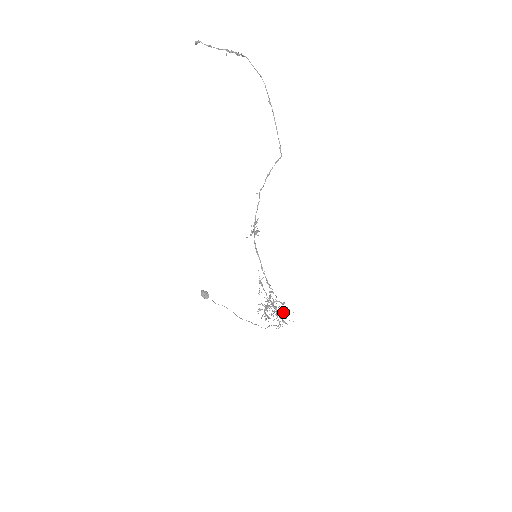
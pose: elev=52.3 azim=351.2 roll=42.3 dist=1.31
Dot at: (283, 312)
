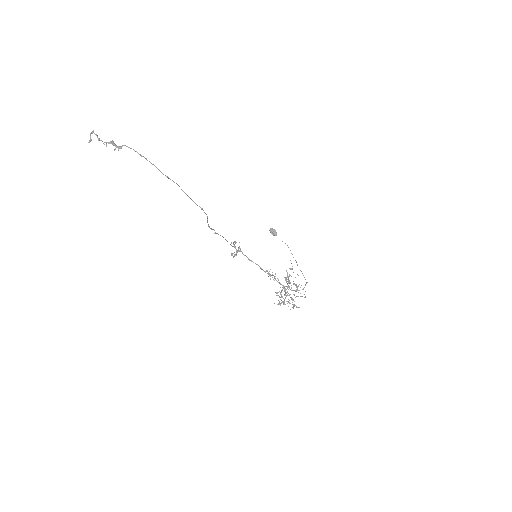
Dot at: occluded
